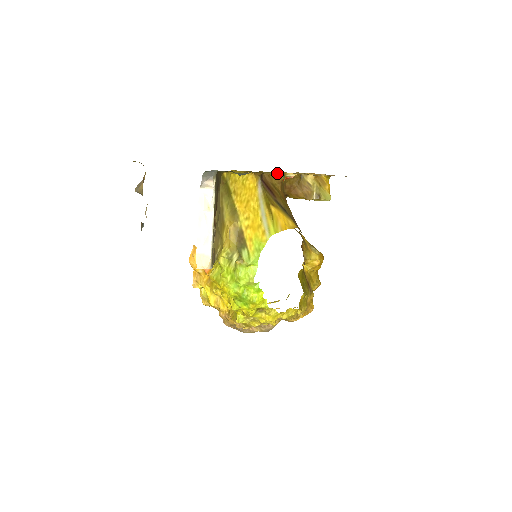
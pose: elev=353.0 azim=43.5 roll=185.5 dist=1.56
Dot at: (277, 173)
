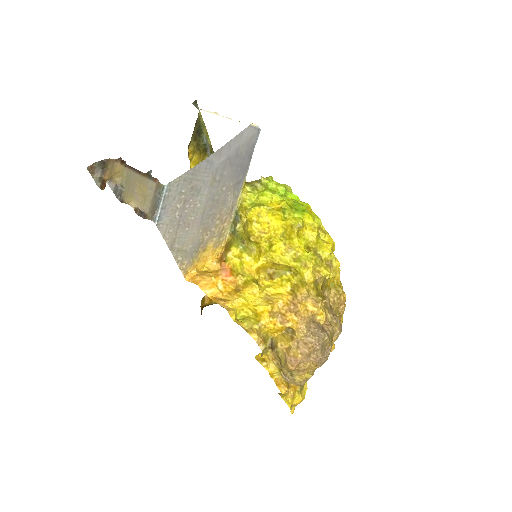
Dot at: occluded
